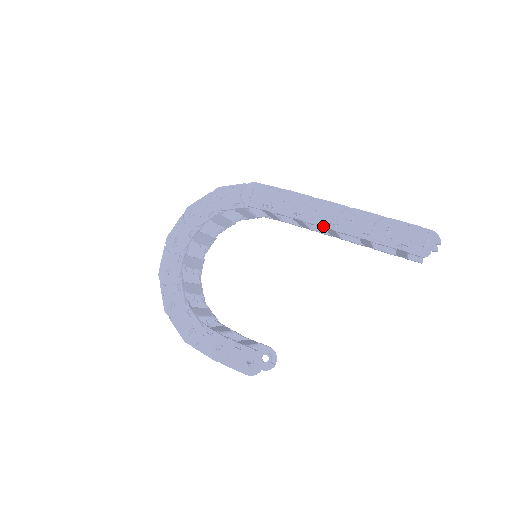
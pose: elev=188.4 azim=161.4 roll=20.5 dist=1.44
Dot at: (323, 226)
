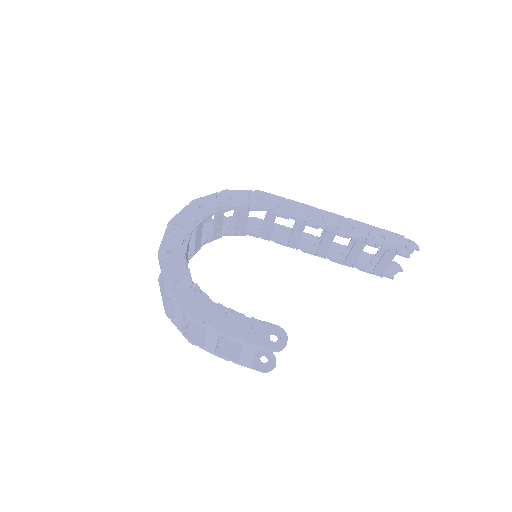
Dot at: (327, 228)
